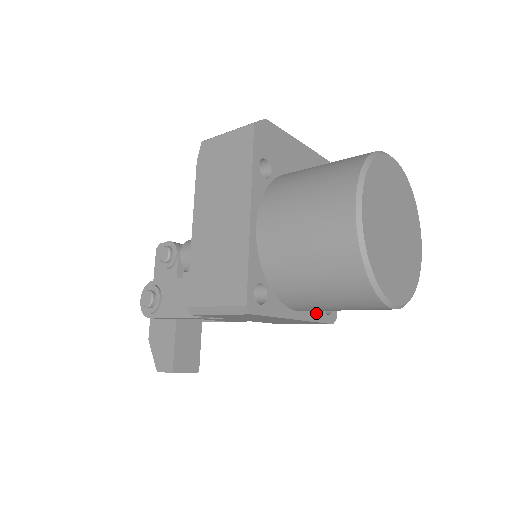
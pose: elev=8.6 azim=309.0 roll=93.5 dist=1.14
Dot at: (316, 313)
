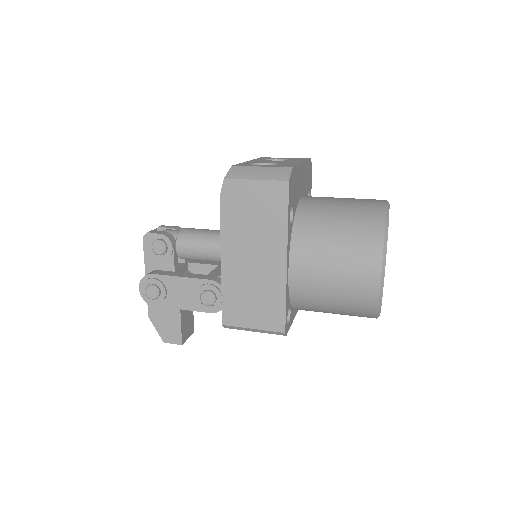
Dot at: occluded
